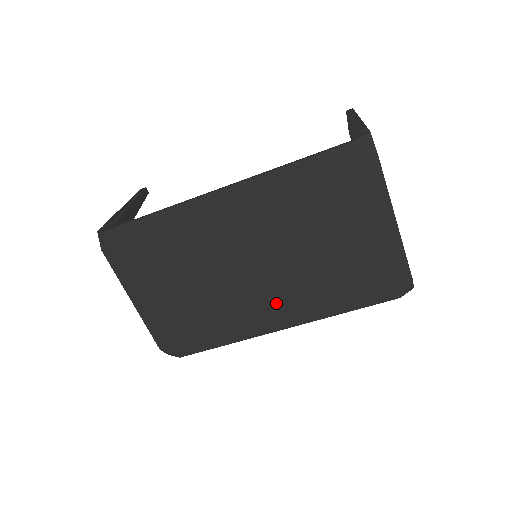
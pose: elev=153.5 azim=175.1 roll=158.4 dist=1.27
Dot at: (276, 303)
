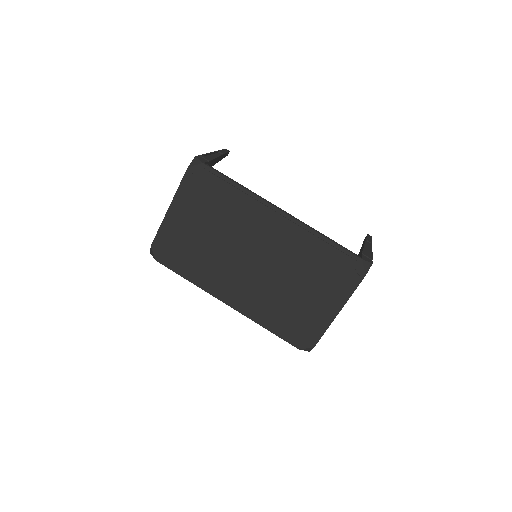
Dot at: (240, 289)
